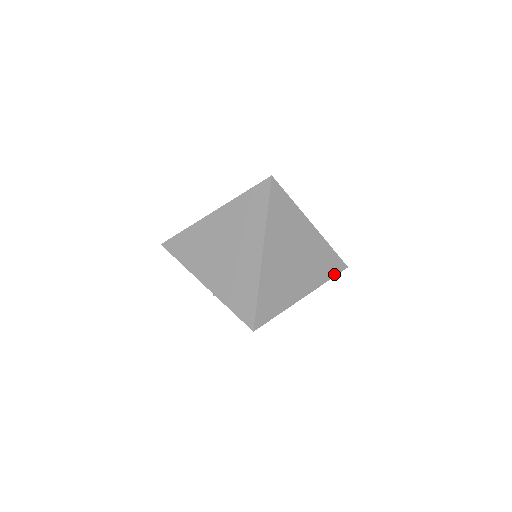
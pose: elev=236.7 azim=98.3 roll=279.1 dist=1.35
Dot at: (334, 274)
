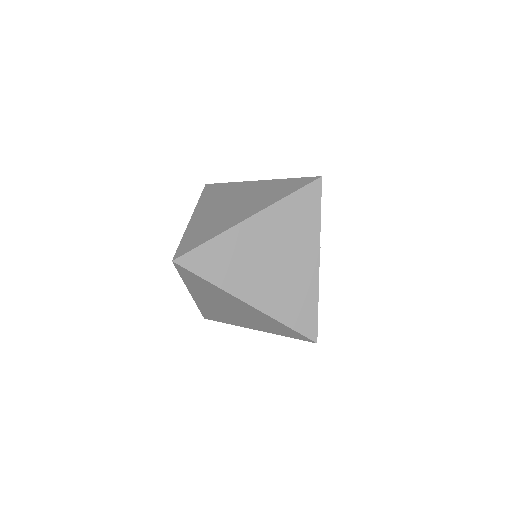
Dot at: occluded
